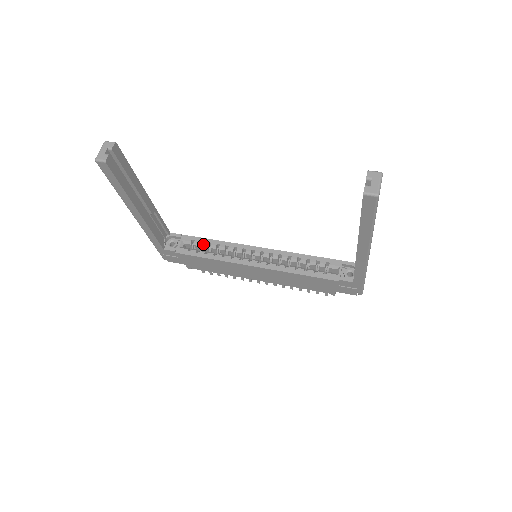
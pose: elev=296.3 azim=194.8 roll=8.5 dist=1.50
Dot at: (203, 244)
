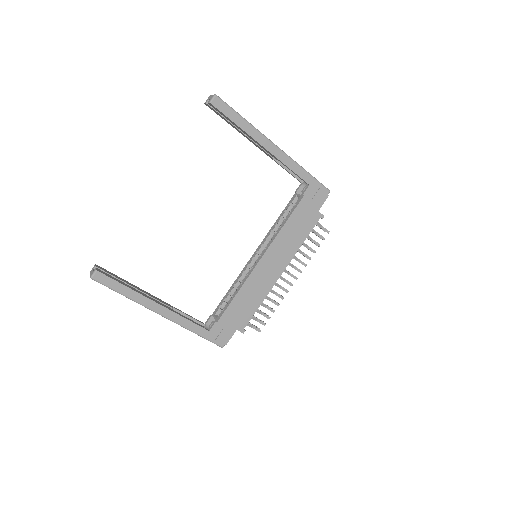
Dot at: (226, 298)
